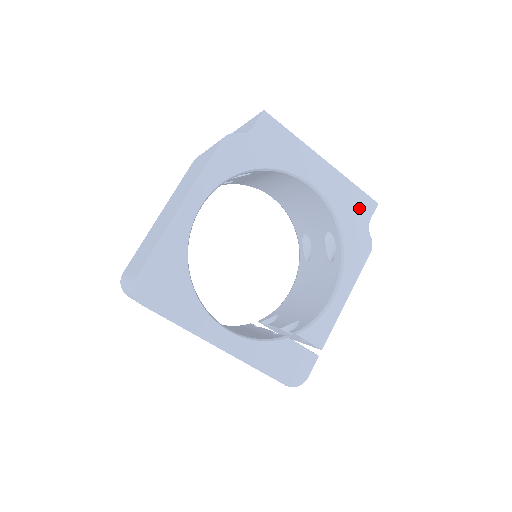
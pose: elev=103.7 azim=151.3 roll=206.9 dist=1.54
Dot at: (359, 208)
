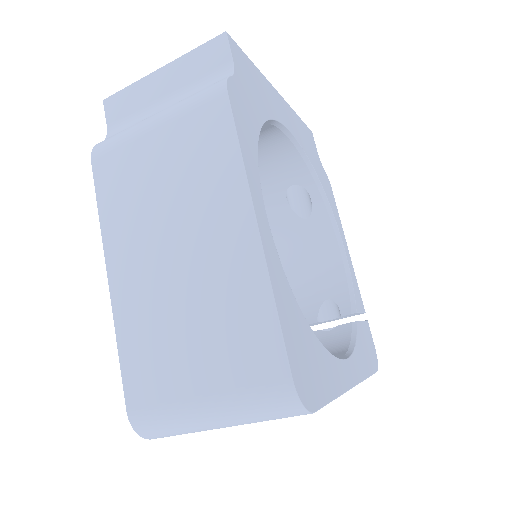
Dot at: (310, 143)
